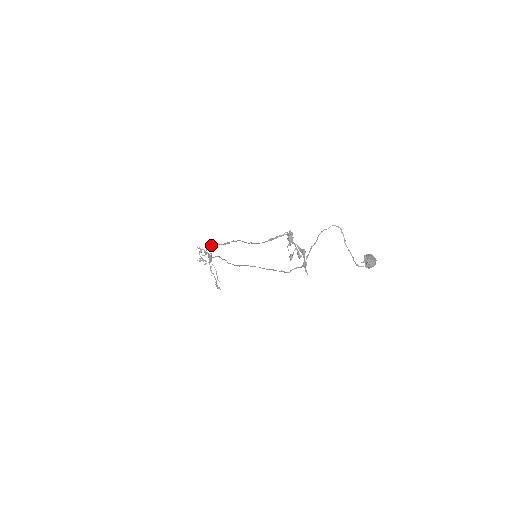
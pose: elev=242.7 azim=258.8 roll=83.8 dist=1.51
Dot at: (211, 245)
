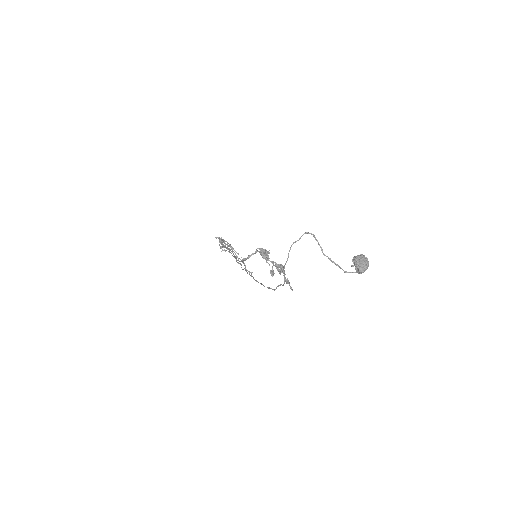
Dot at: occluded
